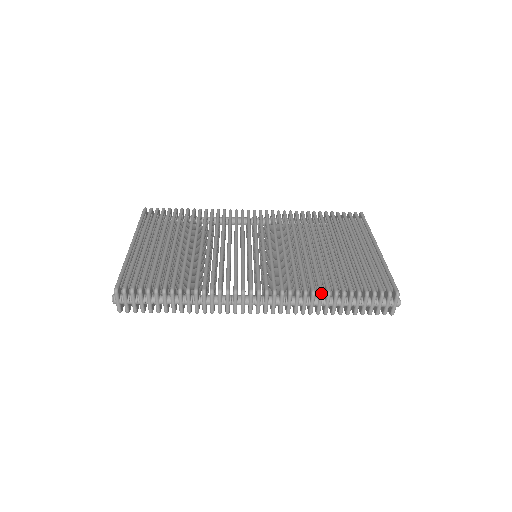
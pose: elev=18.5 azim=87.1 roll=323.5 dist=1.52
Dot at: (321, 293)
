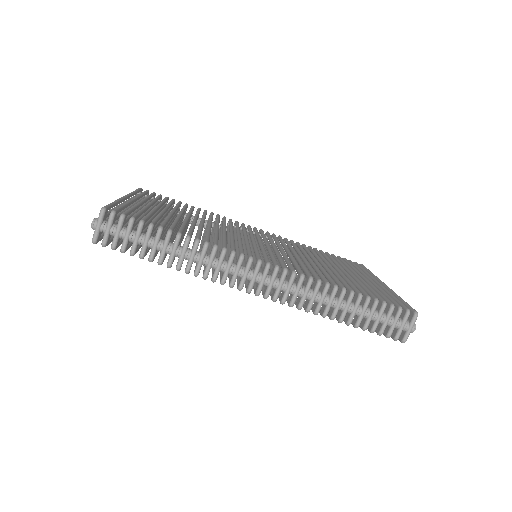
Dot at: (336, 287)
